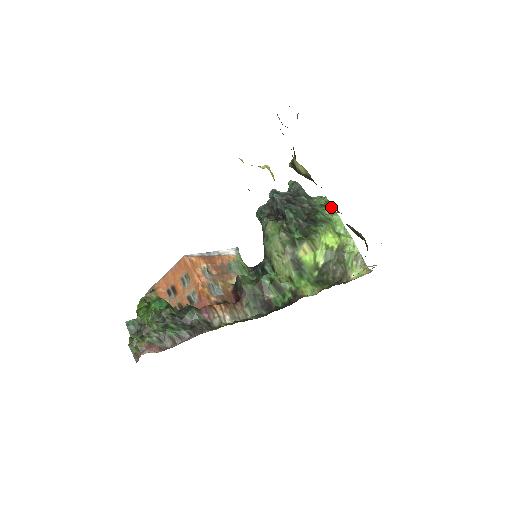
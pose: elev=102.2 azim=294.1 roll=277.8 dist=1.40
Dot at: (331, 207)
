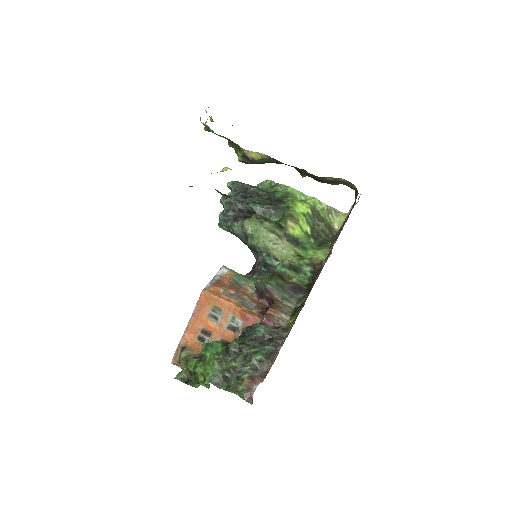
Dot at: (279, 184)
